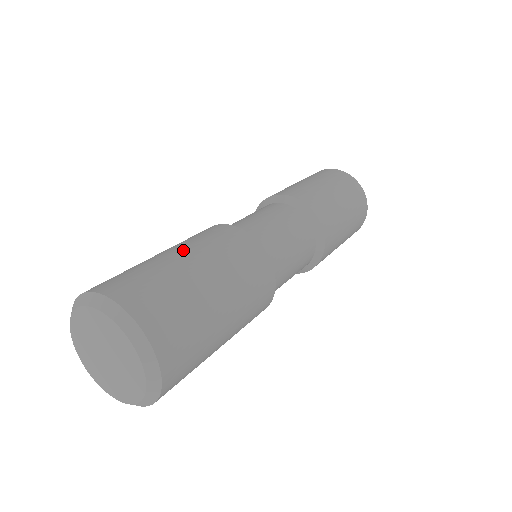
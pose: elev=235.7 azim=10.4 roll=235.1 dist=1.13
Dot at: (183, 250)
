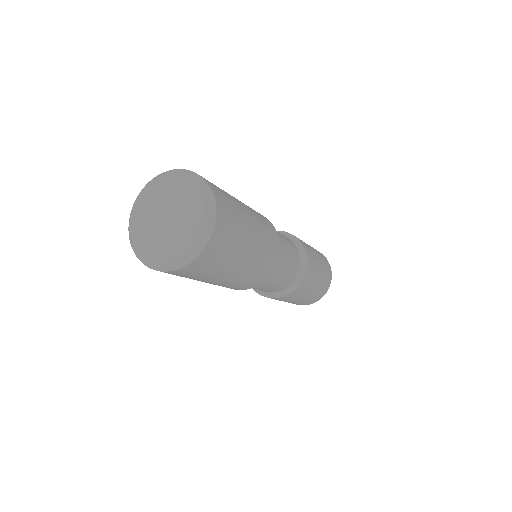
Dot at: occluded
